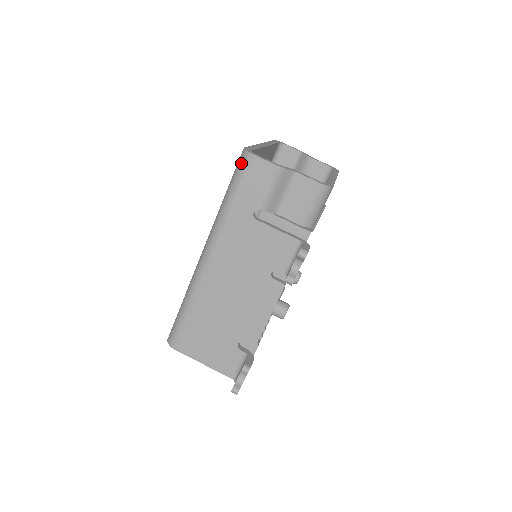
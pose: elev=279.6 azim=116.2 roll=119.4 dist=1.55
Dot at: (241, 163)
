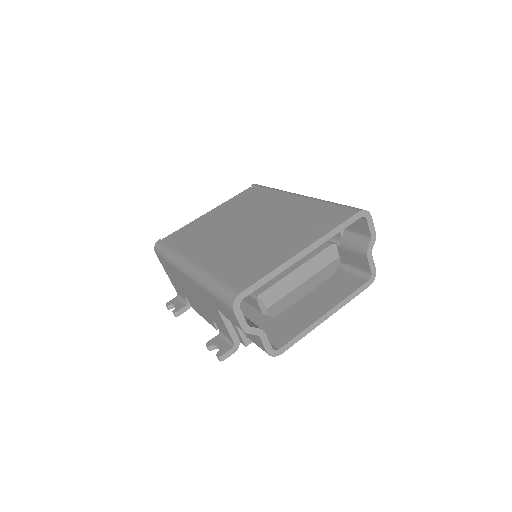
Dot at: (227, 299)
